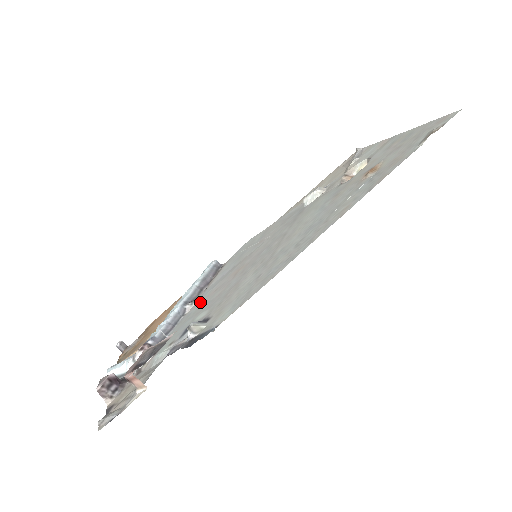
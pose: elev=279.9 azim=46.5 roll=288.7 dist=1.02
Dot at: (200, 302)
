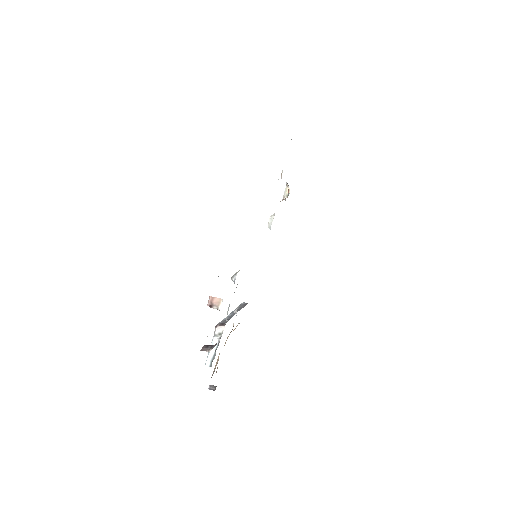
Dot at: occluded
